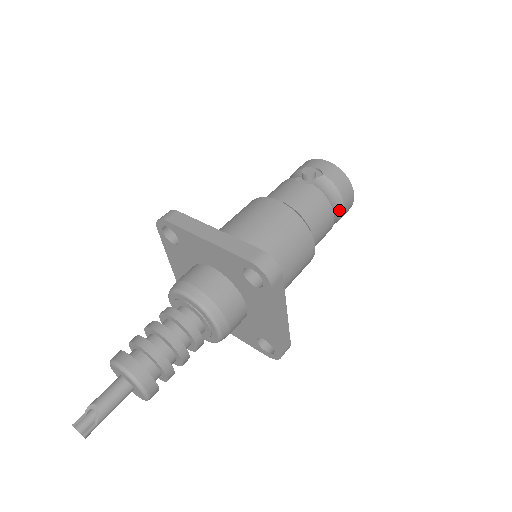
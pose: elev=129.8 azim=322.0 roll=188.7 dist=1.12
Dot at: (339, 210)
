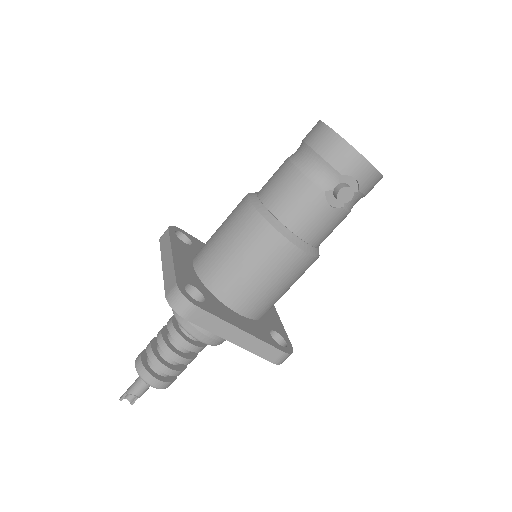
Dot at: occluded
